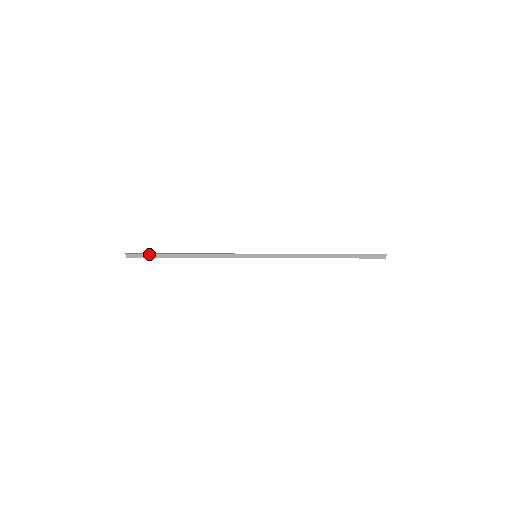
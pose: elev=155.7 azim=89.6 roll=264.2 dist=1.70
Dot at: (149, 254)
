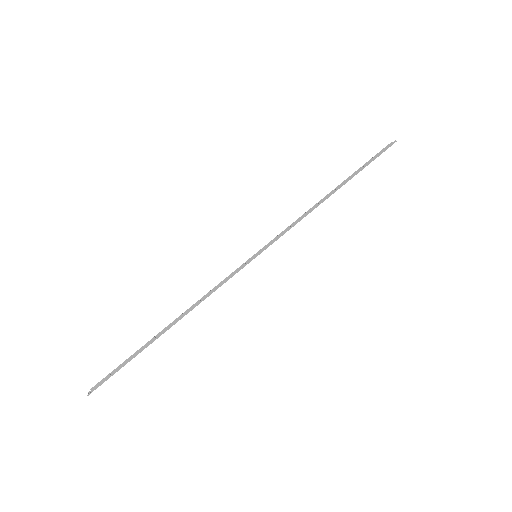
Dot at: occluded
